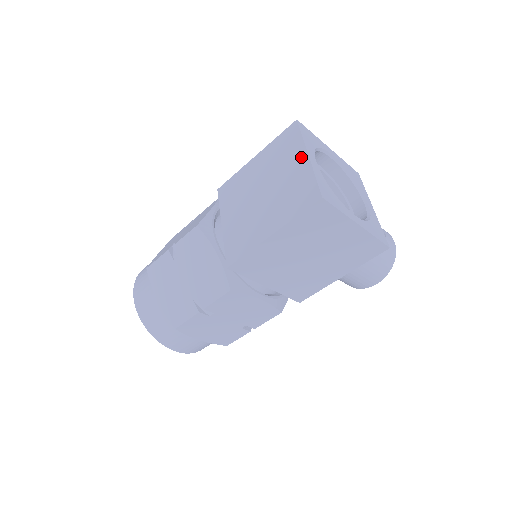
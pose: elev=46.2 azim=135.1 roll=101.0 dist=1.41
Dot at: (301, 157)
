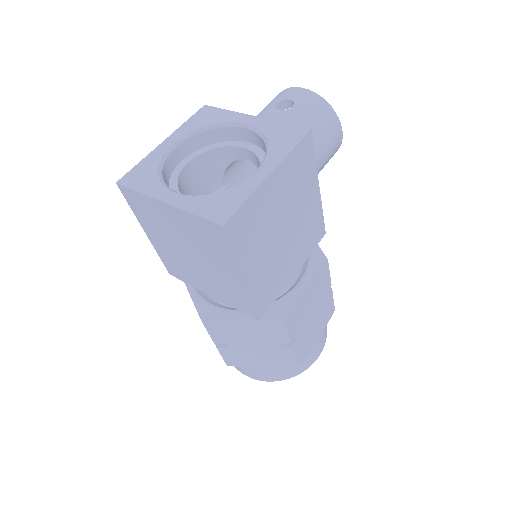
Dot at: (164, 209)
